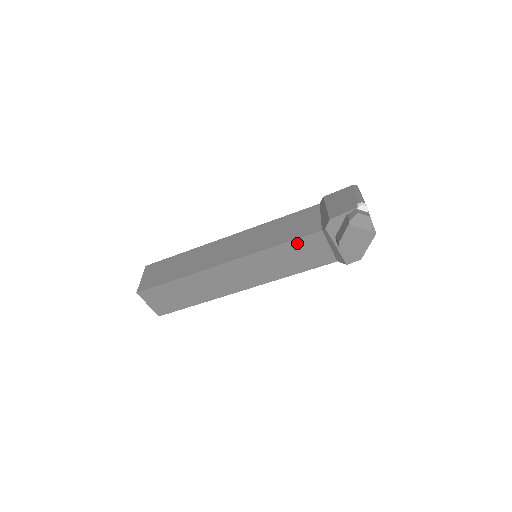
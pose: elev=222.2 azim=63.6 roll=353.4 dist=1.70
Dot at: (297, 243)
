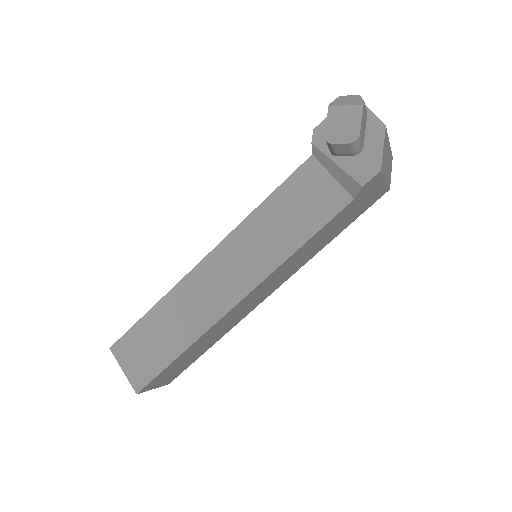
Dot at: (287, 188)
